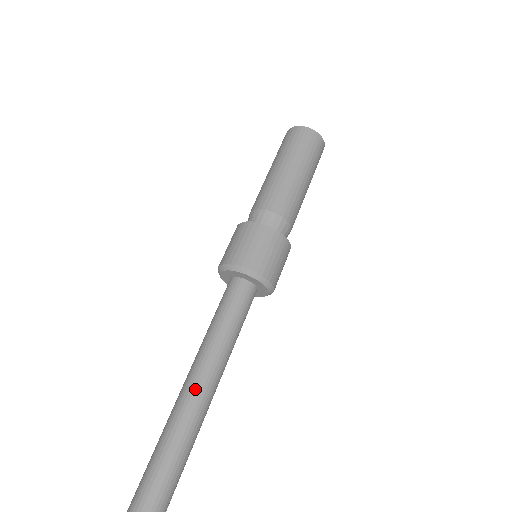
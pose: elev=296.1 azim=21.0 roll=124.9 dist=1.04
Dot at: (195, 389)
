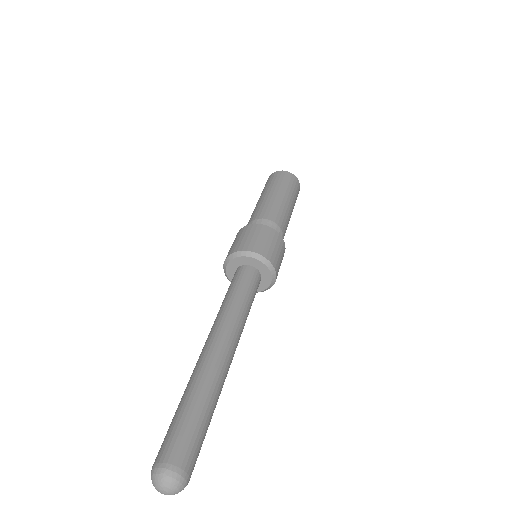
Dot at: (206, 345)
